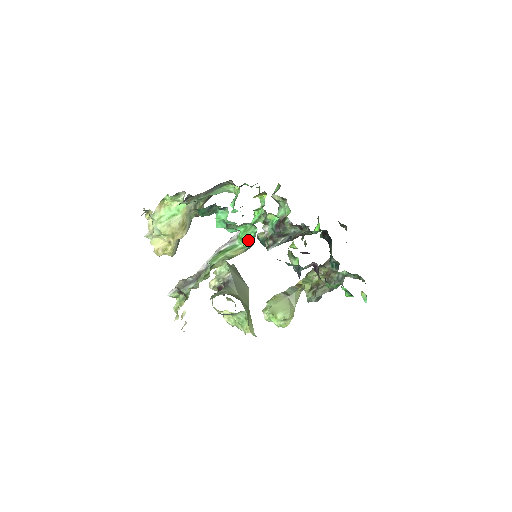
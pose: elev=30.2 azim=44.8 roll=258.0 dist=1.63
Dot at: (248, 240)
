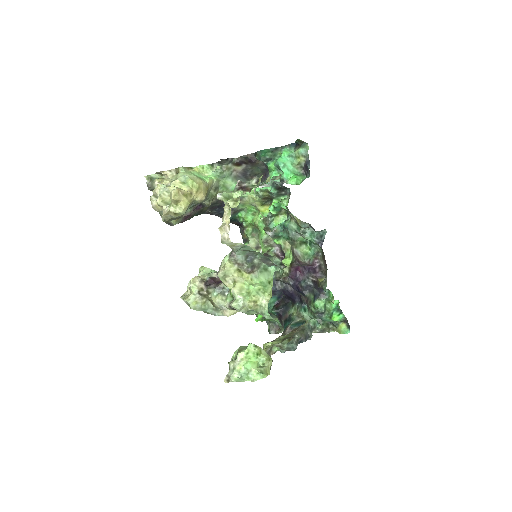
Dot at: (298, 182)
